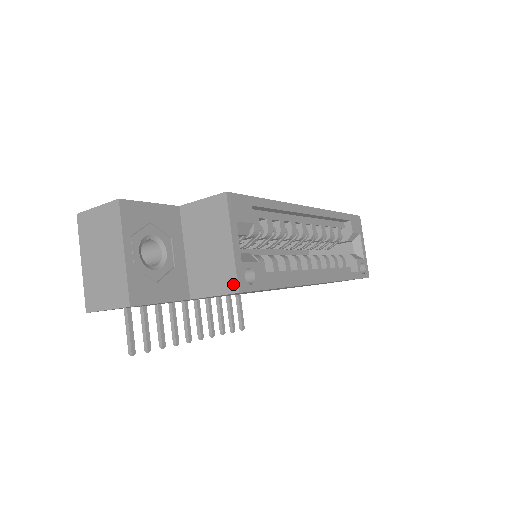
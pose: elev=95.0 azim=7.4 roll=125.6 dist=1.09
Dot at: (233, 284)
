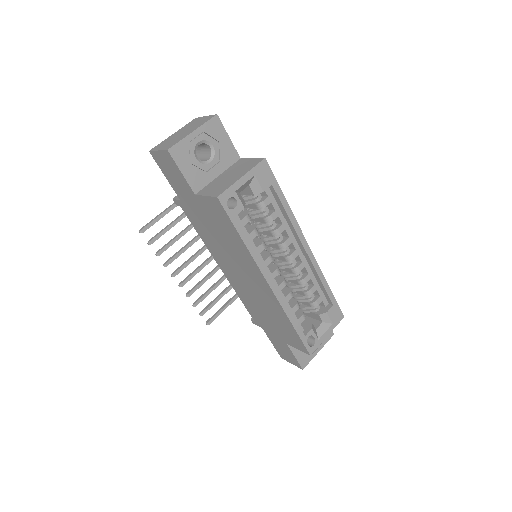
Dot at: (220, 193)
